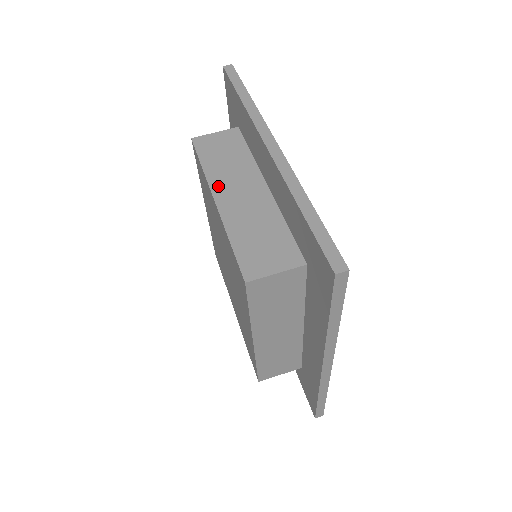
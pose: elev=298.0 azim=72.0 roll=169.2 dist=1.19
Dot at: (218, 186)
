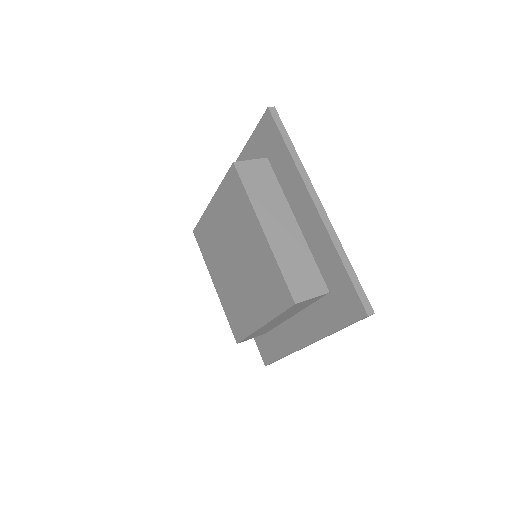
Dot at: (263, 217)
